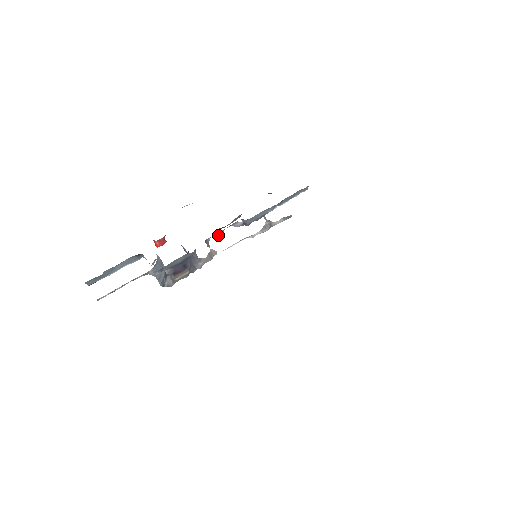
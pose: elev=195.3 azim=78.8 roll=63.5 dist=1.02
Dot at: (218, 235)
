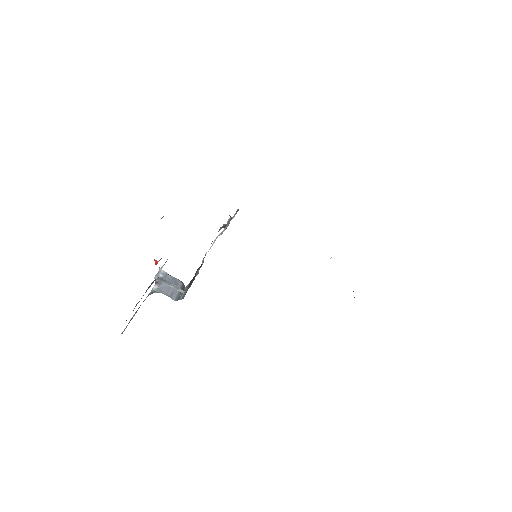
Dot at: (211, 243)
